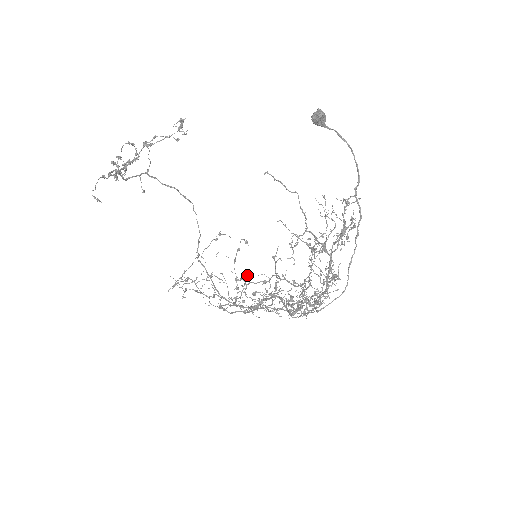
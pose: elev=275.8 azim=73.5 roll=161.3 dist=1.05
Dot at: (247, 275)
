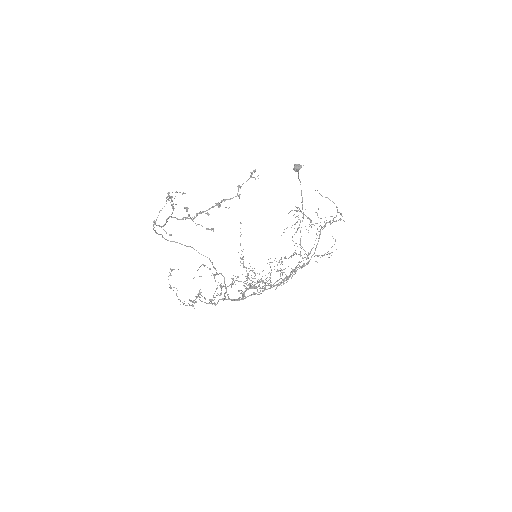
Dot at: occluded
